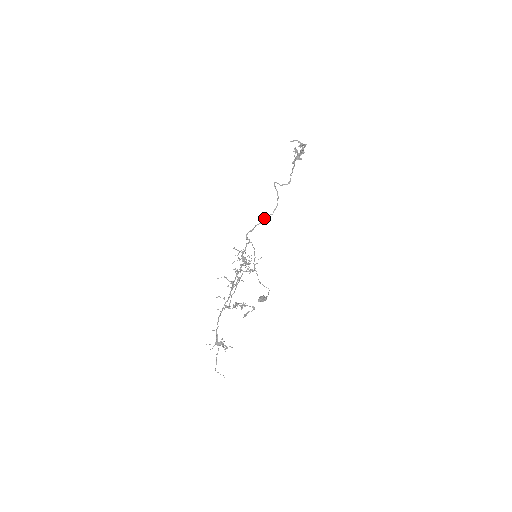
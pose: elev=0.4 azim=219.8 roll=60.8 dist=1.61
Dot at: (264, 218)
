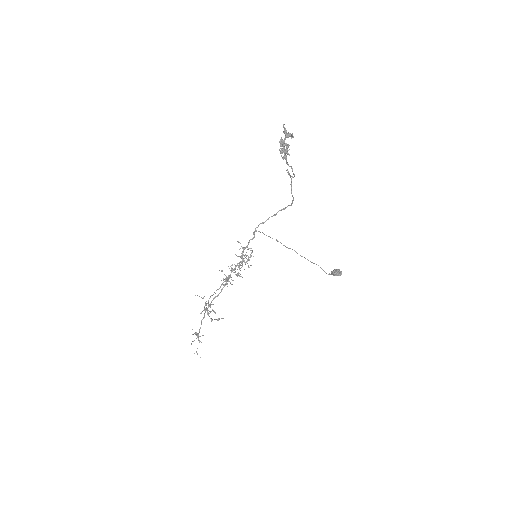
Dot at: (281, 209)
